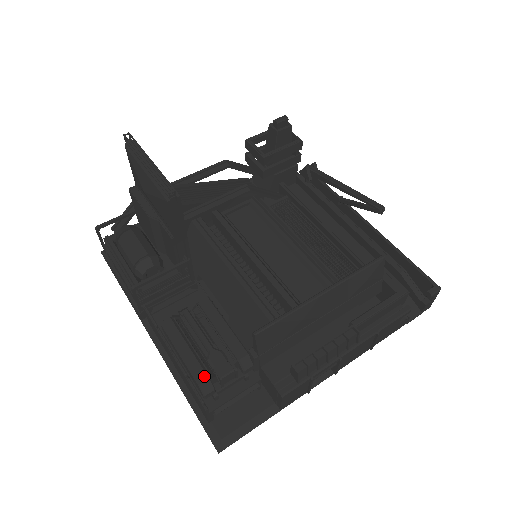
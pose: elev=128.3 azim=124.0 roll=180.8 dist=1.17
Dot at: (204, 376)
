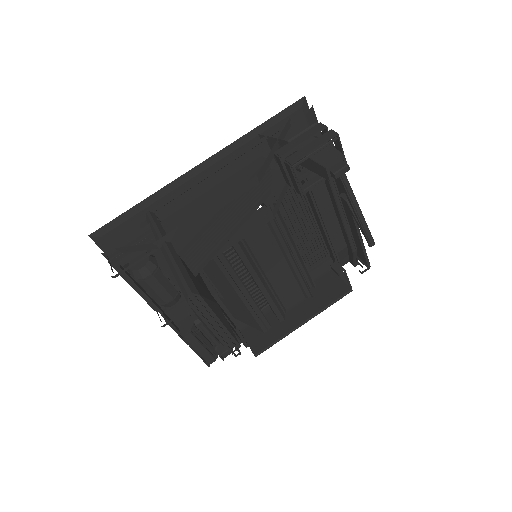
Dot at: (213, 360)
